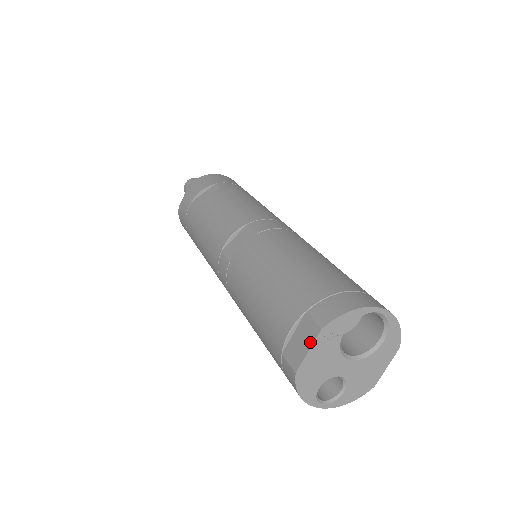
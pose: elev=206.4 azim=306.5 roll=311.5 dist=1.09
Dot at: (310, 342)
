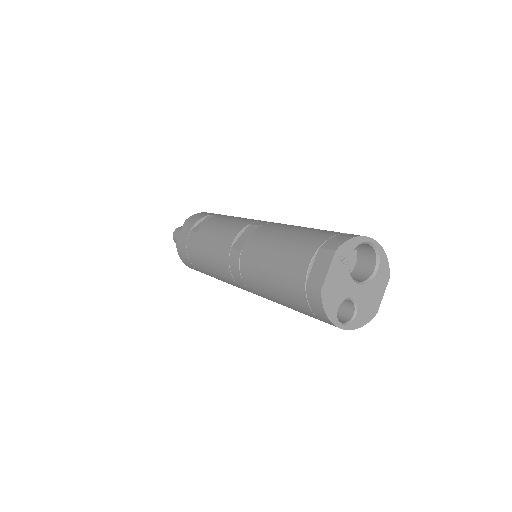
Dot at: (328, 263)
